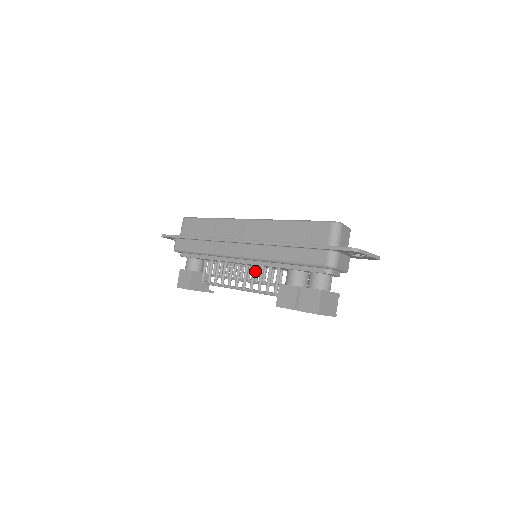
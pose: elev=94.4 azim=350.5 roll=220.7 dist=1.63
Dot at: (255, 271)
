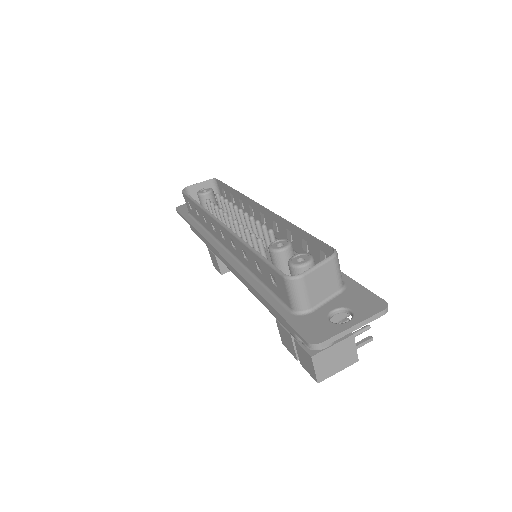
Dot at: occluded
